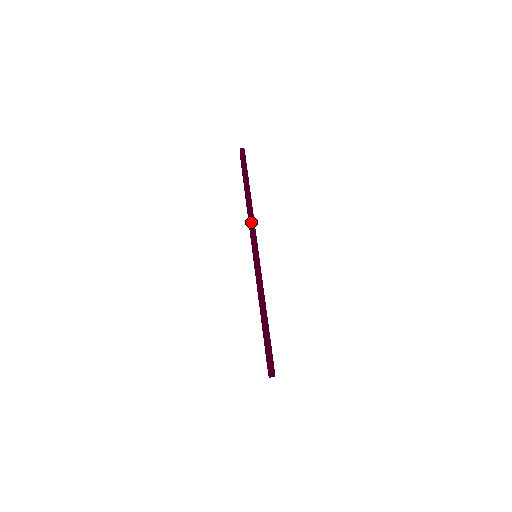
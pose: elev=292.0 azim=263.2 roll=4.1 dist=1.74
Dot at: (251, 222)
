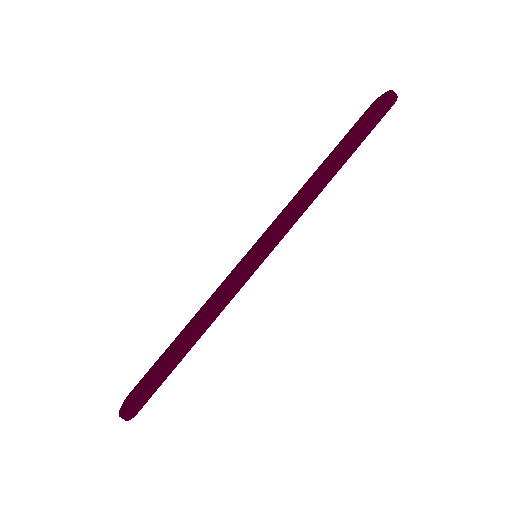
Dot at: (297, 213)
